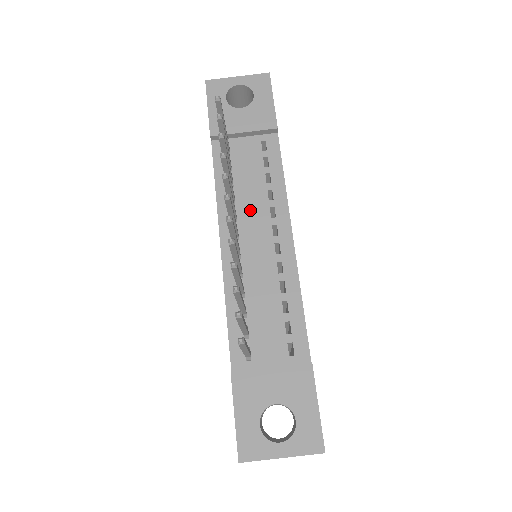
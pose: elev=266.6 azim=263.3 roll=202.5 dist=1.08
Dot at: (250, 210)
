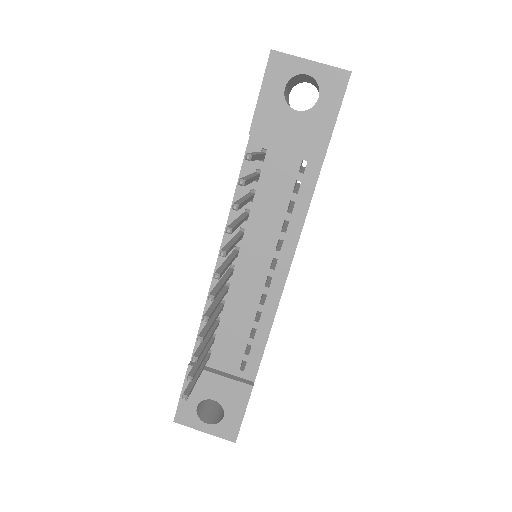
Dot at: (259, 233)
